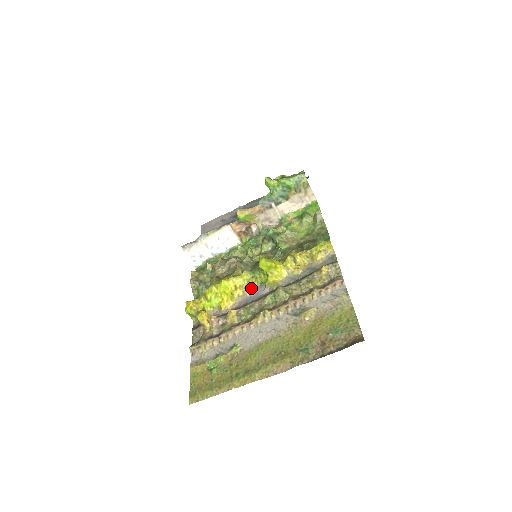
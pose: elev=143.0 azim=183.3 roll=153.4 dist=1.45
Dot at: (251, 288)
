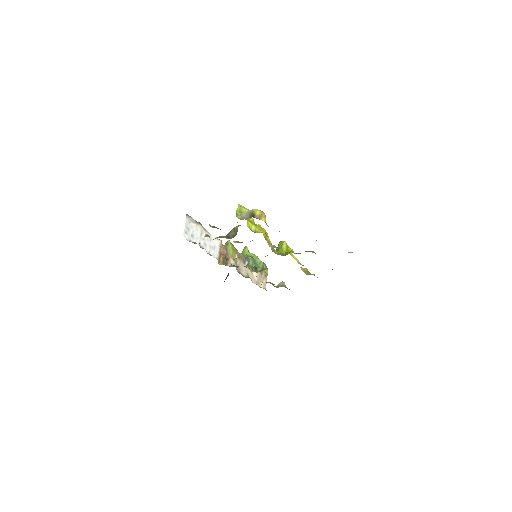
Dot at: occluded
